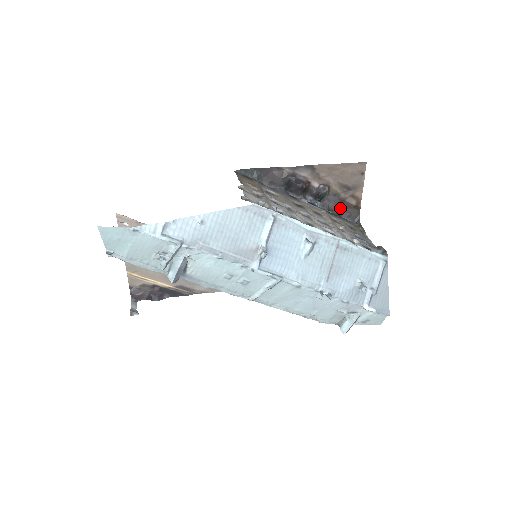
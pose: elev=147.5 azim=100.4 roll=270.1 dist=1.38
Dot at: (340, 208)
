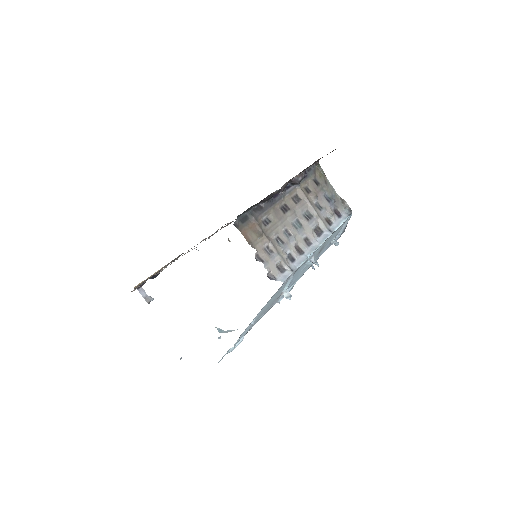
Dot at: (306, 168)
